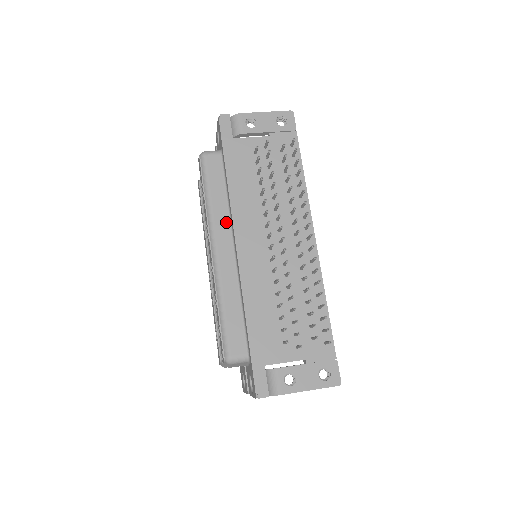
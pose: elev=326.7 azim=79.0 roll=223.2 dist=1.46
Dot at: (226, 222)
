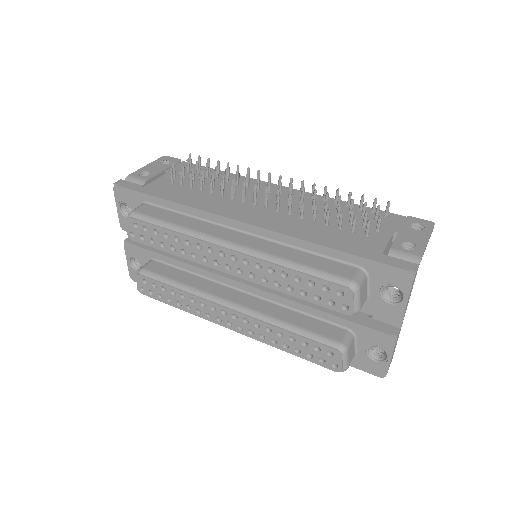
Dot at: (210, 226)
